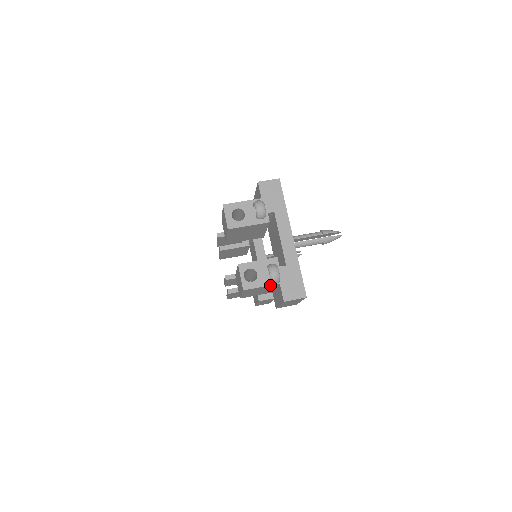
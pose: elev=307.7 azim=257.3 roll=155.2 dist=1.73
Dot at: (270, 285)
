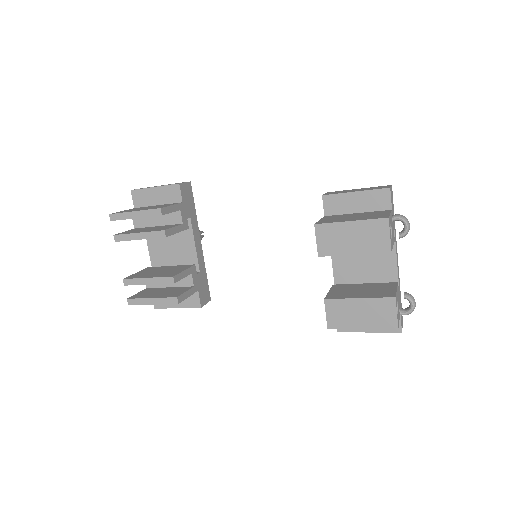
Dot at: (399, 316)
